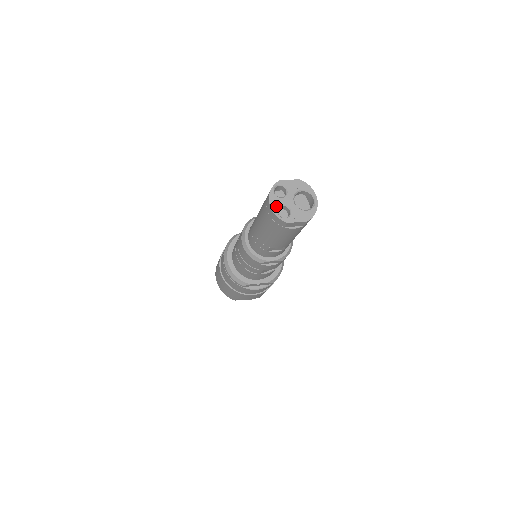
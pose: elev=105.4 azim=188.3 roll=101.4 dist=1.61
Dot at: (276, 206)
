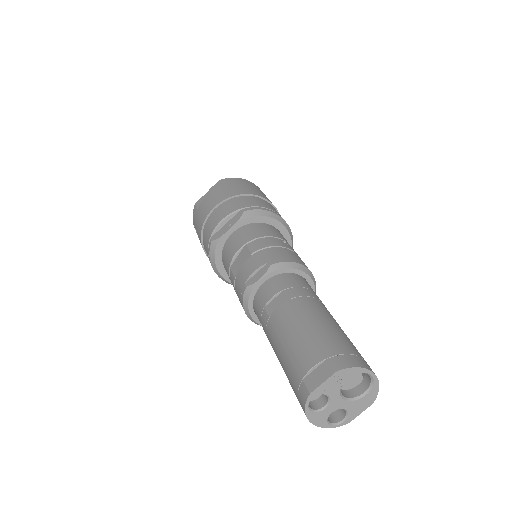
Dot at: (324, 421)
